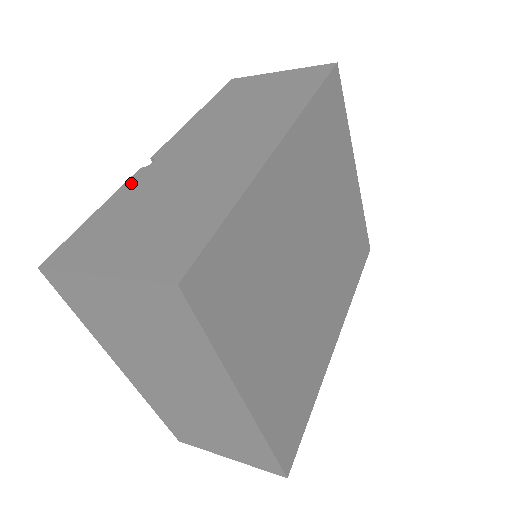
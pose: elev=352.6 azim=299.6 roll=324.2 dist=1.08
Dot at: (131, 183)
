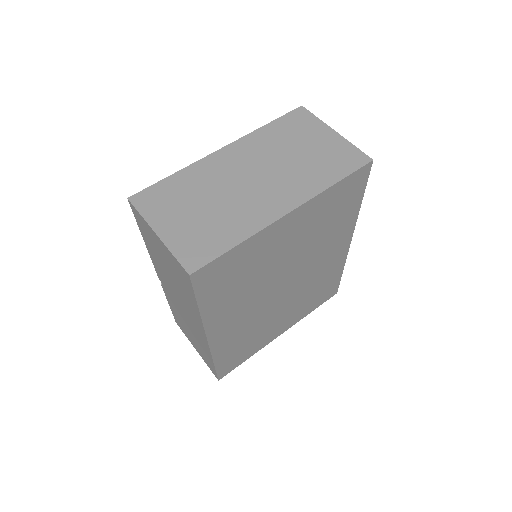
Dot at: (167, 296)
